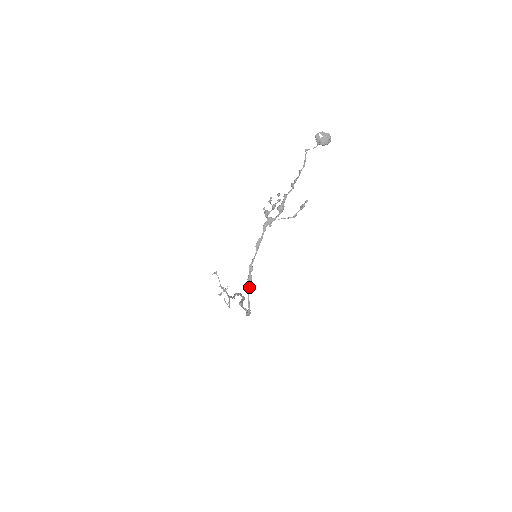
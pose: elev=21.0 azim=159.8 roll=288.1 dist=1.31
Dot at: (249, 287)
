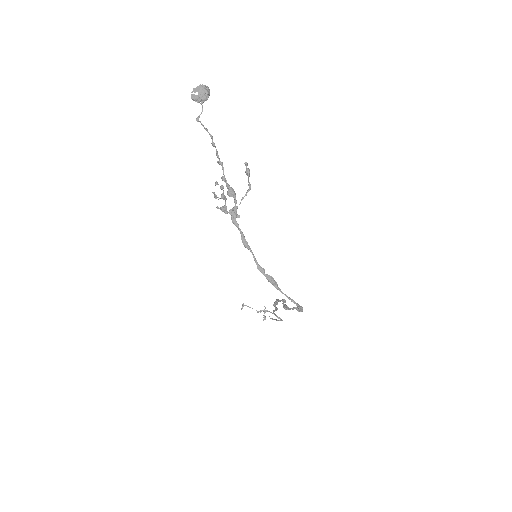
Dot at: (277, 287)
